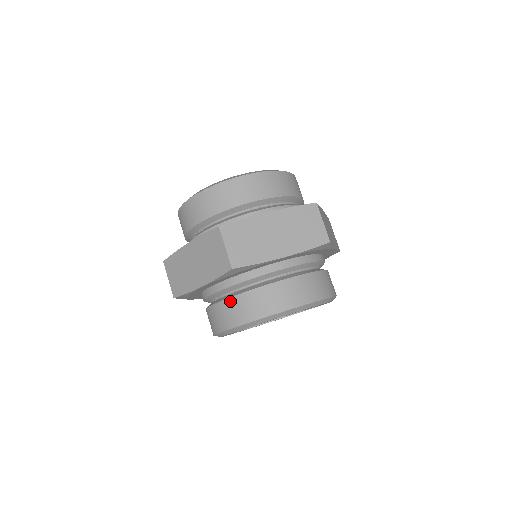
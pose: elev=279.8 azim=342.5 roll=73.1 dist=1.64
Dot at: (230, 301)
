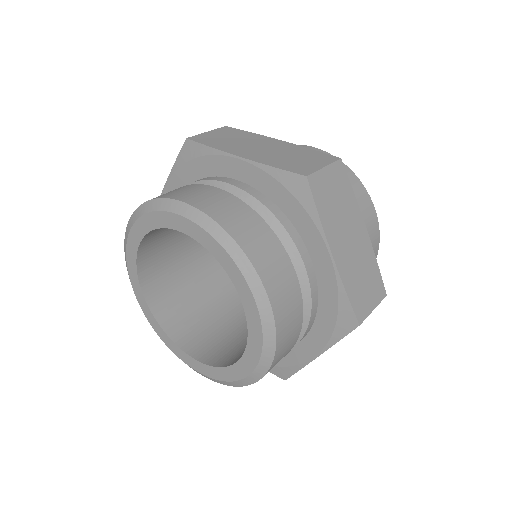
Dot at: occluded
